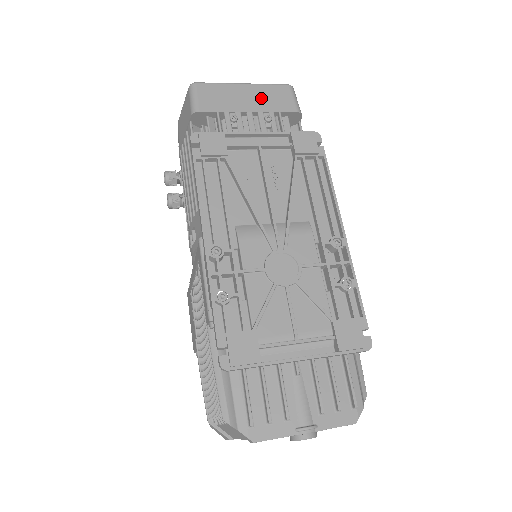
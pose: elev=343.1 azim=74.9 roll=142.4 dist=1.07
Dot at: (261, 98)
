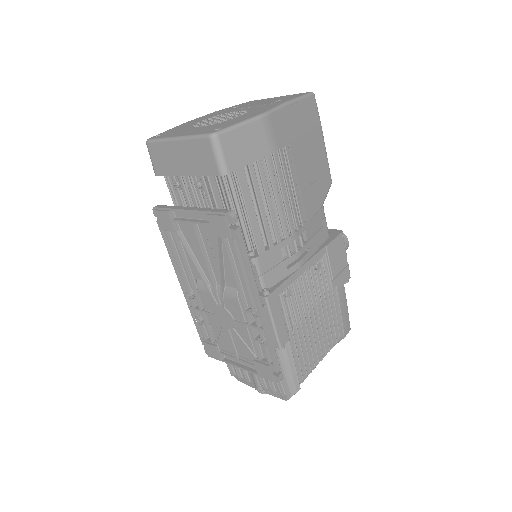
Dot at: (190, 158)
